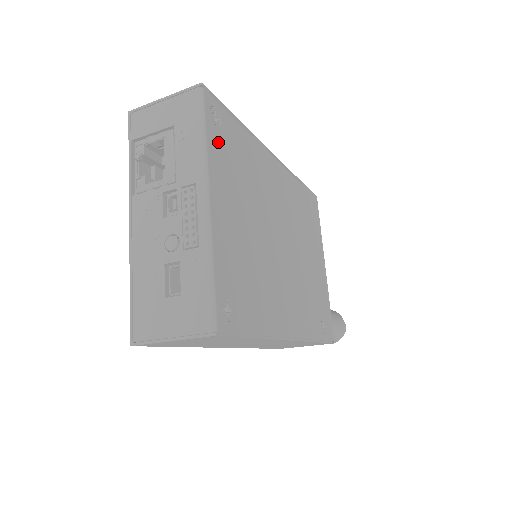
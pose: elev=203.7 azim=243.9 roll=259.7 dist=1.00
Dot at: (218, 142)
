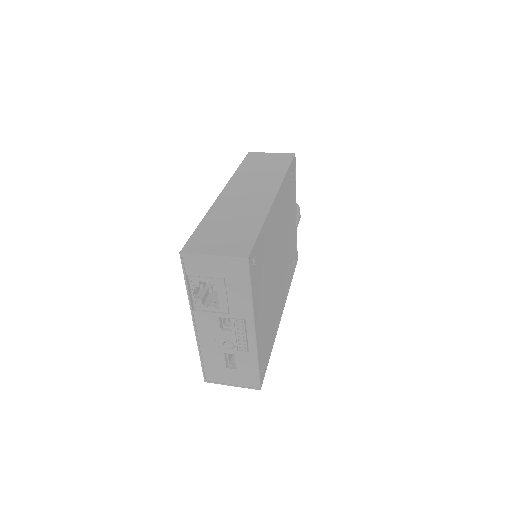
Dot at: (256, 279)
